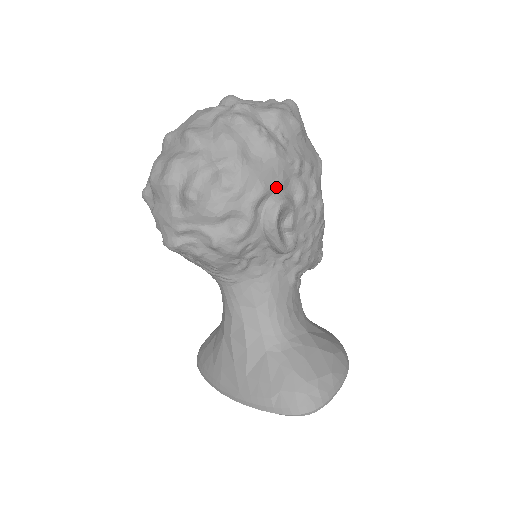
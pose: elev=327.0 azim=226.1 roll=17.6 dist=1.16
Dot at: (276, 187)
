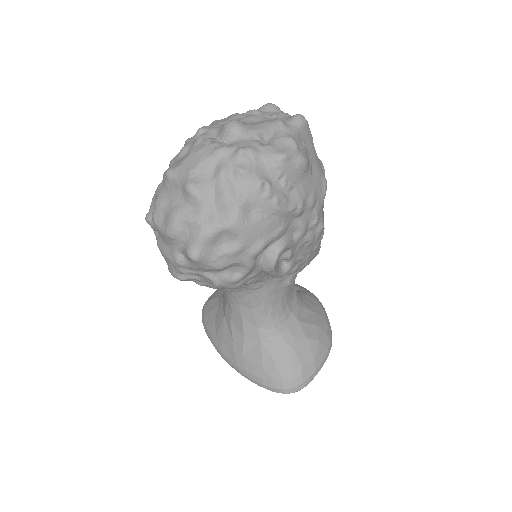
Dot at: (276, 237)
